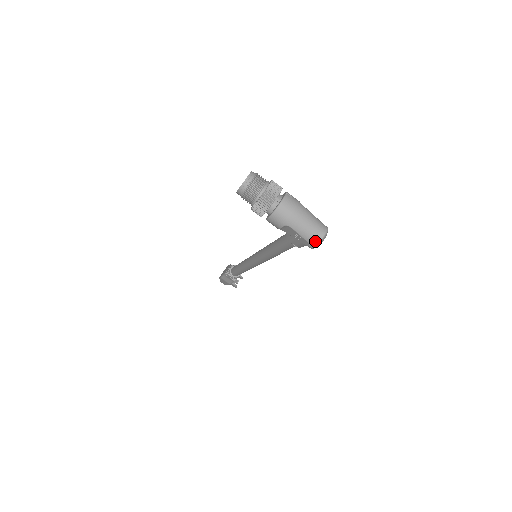
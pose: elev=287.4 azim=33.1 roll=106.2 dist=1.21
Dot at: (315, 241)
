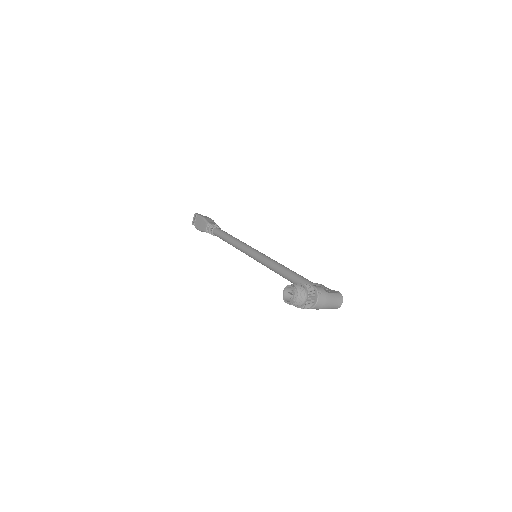
Dot at: (337, 308)
